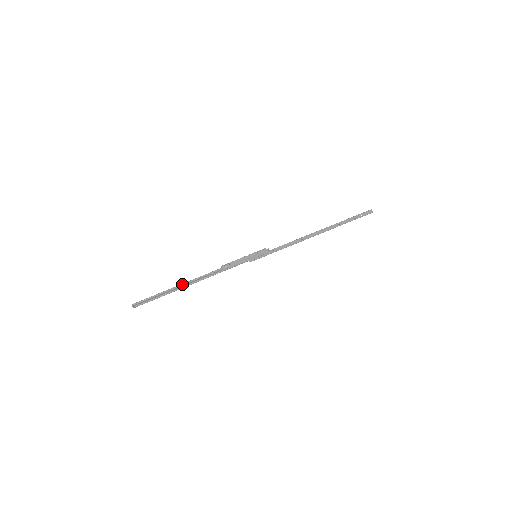
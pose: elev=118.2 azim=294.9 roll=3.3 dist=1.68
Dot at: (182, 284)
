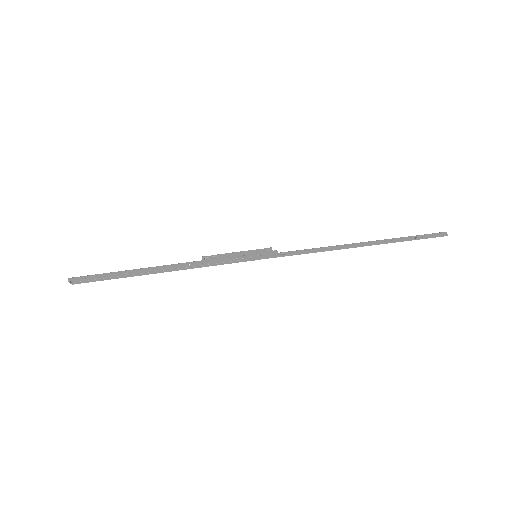
Dot at: (143, 268)
